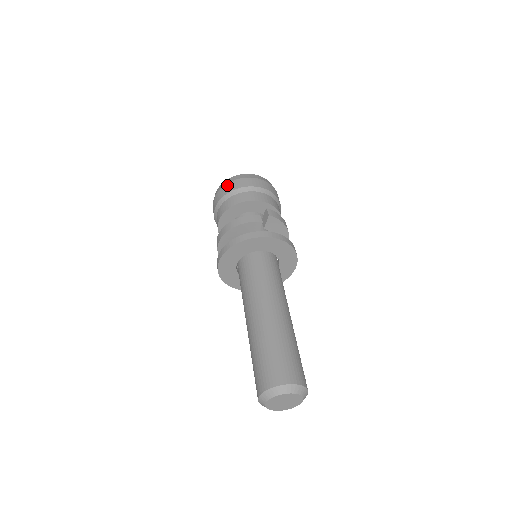
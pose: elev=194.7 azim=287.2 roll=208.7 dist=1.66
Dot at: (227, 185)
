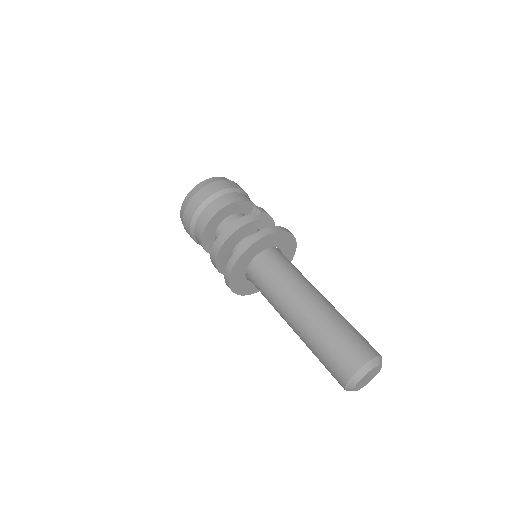
Dot at: (199, 192)
